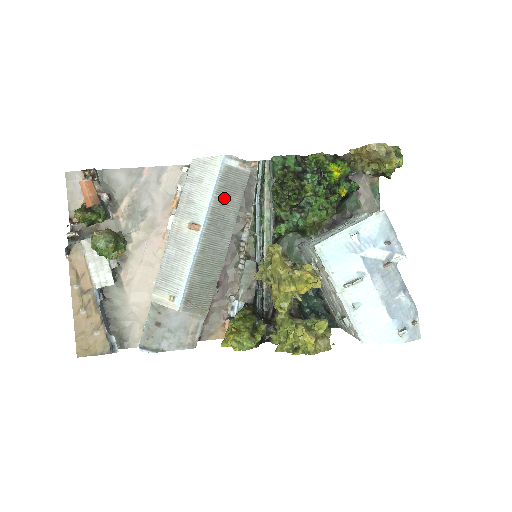
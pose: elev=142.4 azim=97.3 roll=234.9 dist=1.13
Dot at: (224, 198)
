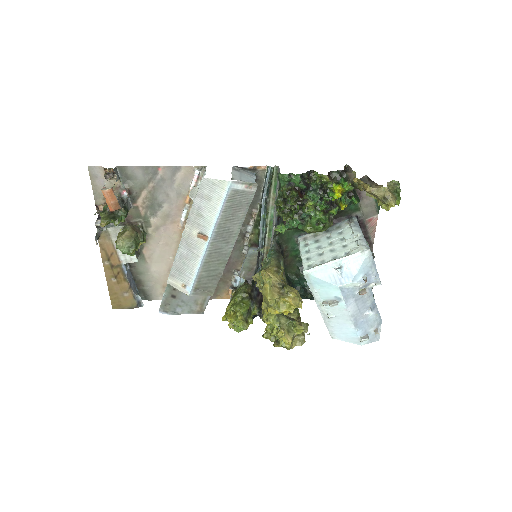
Dot at: (230, 215)
